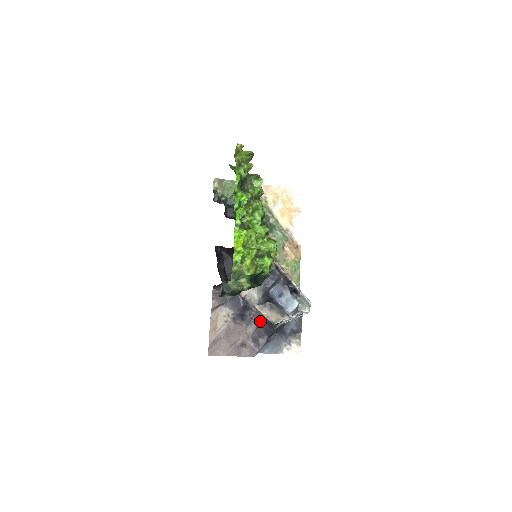
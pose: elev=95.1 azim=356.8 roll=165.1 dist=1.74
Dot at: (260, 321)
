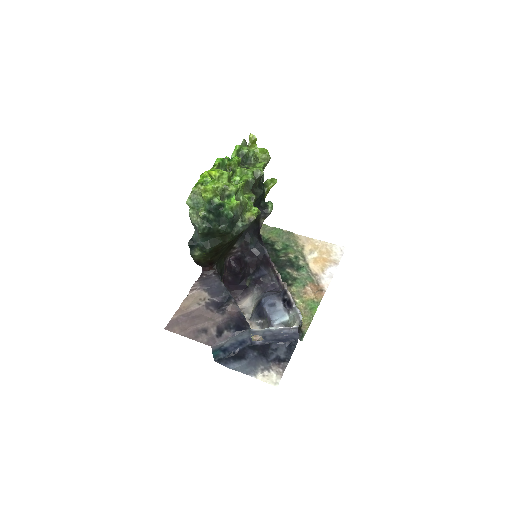
Dot at: (234, 314)
